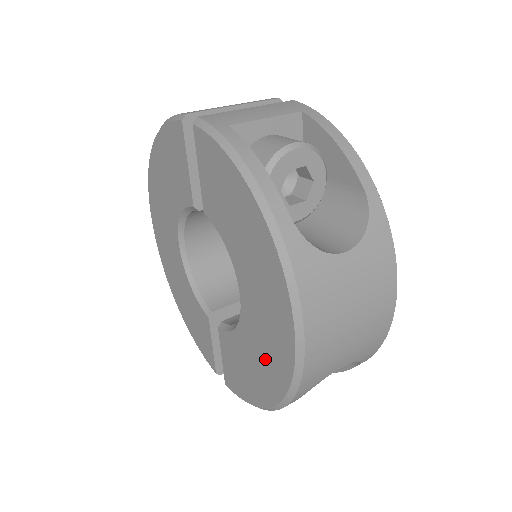
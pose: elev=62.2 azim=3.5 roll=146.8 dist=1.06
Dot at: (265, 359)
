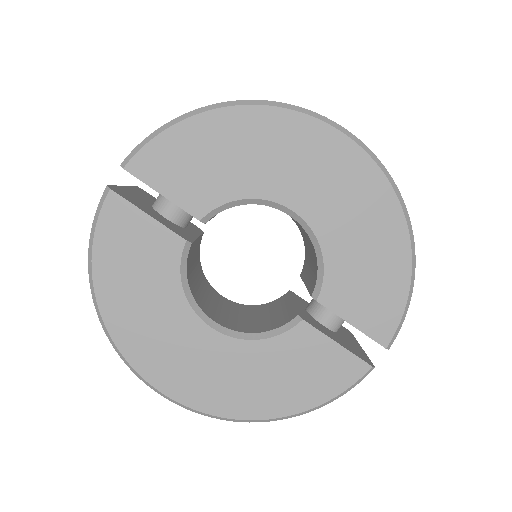
Dot at: (358, 208)
